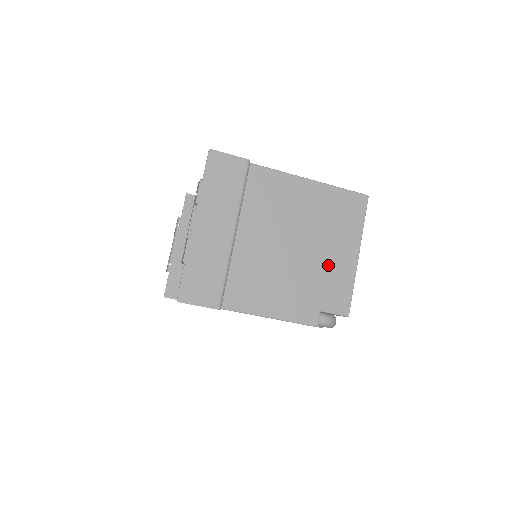
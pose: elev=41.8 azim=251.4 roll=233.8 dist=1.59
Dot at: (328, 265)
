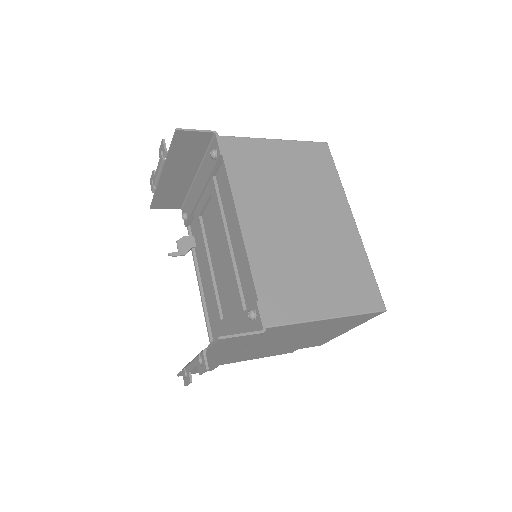
Dot at: (318, 338)
